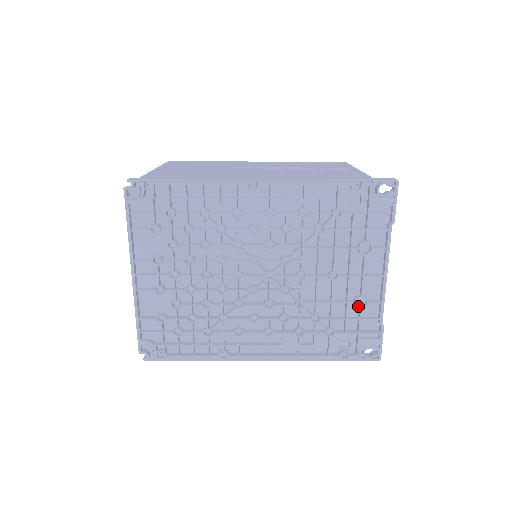
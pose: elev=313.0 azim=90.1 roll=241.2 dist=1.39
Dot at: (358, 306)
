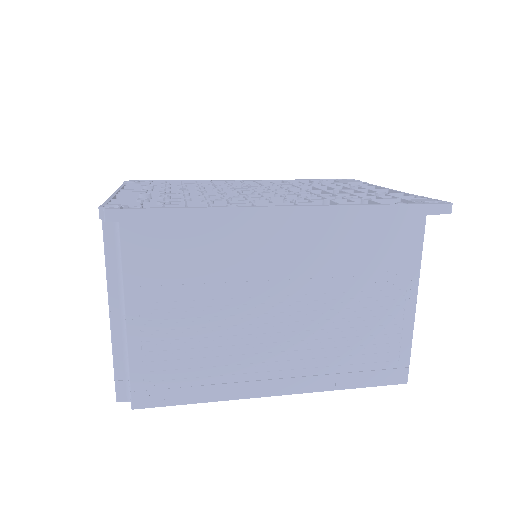
Dot at: occluded
